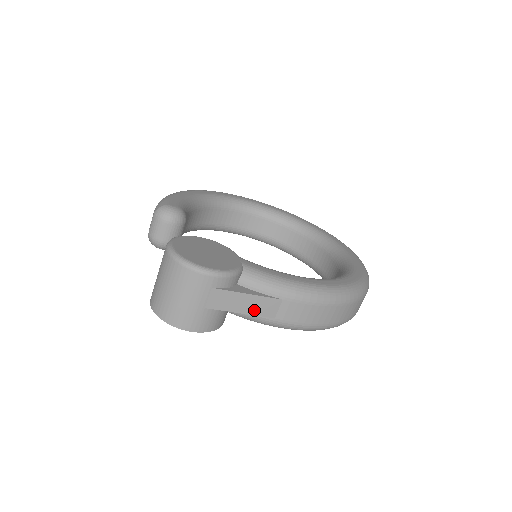
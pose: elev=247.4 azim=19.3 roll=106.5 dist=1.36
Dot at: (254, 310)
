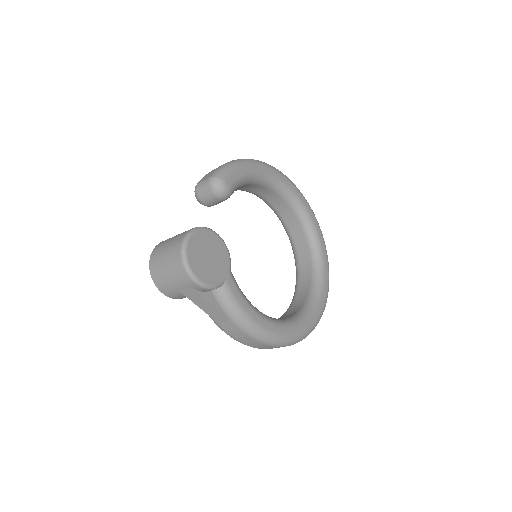
Dot at: (209, 312)
